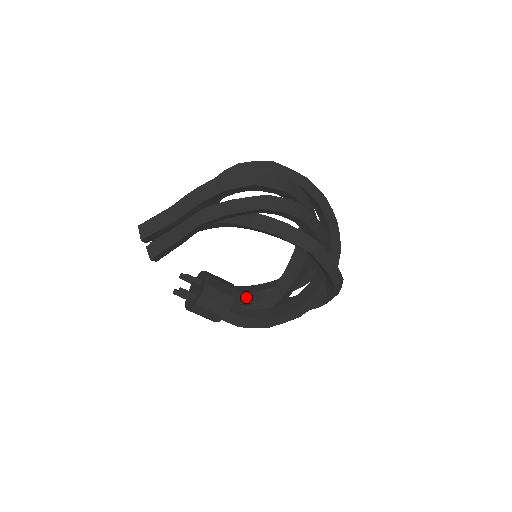
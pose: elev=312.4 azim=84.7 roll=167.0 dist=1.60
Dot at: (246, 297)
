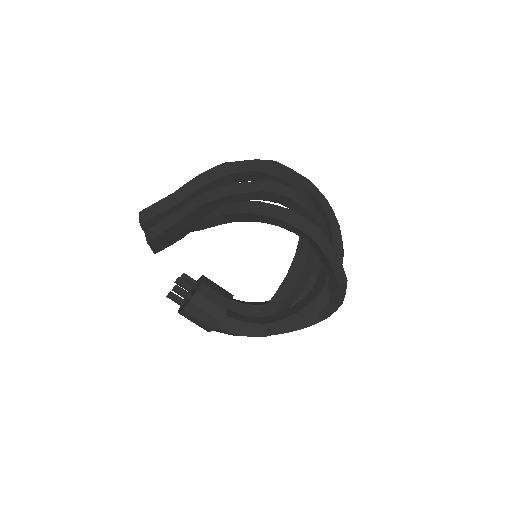
Dot at: (244, 309)
